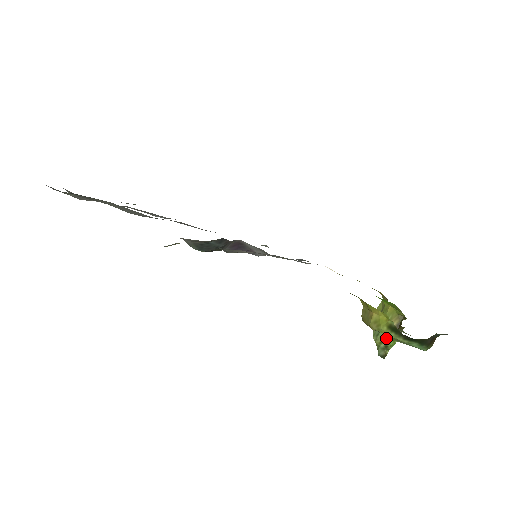
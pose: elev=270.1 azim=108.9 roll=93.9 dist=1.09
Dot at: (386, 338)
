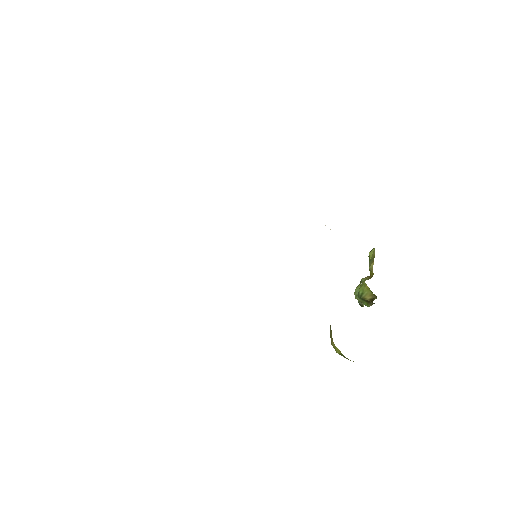
Dot at: (362, 301)
